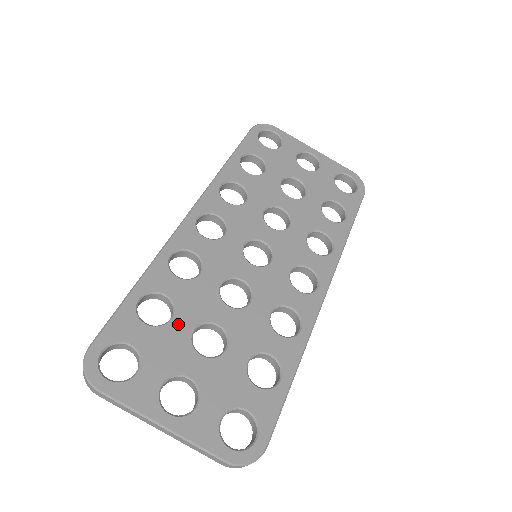
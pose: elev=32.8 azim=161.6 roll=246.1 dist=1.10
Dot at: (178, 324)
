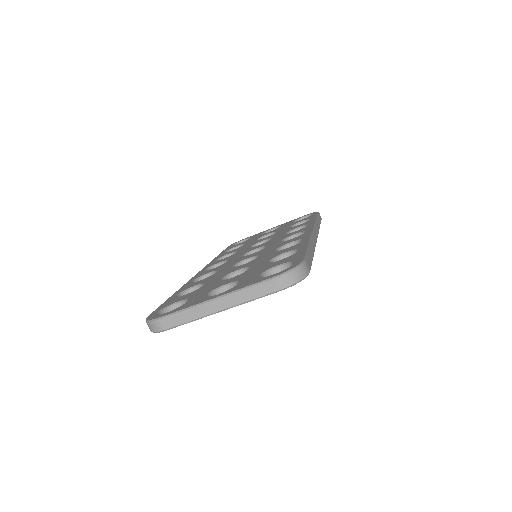
Dot at: (209, 284)
